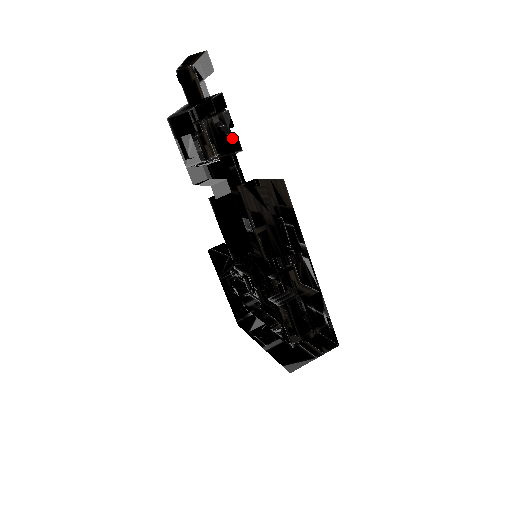
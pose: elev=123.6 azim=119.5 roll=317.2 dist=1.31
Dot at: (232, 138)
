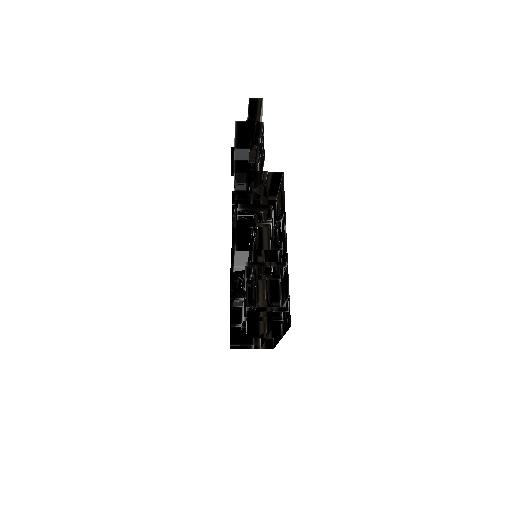
Dot at: (263, 156)
